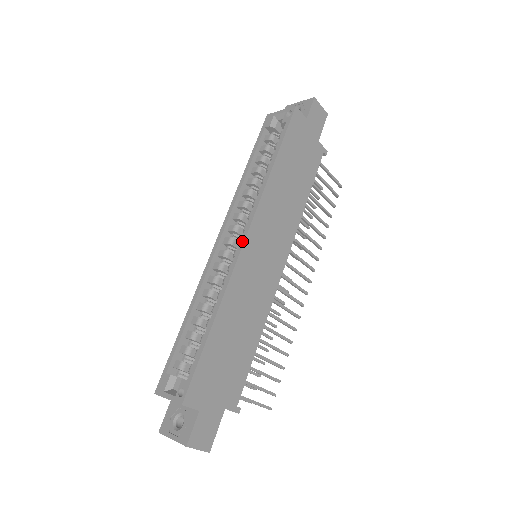
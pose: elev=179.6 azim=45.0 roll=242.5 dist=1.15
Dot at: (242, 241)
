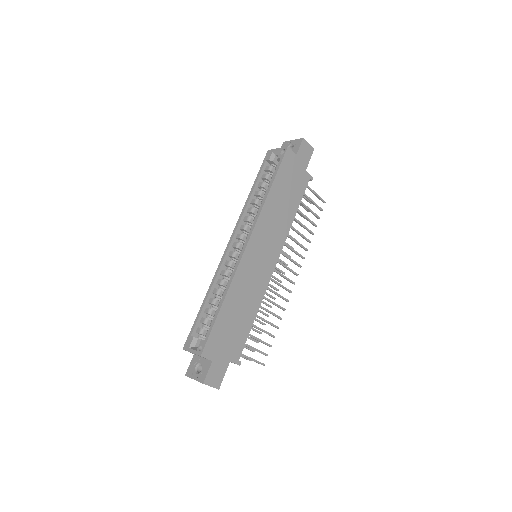
Dot at: (245, 246)
